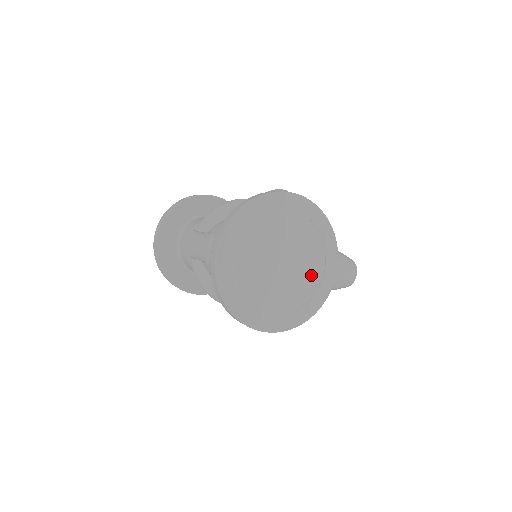
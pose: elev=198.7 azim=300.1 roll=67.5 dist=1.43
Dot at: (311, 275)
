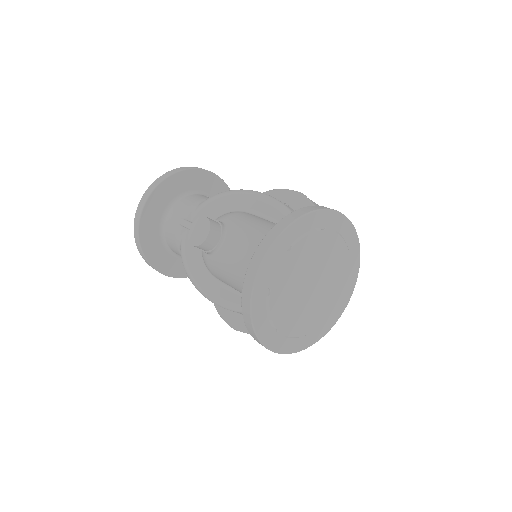
Dot at: (331, 300)
